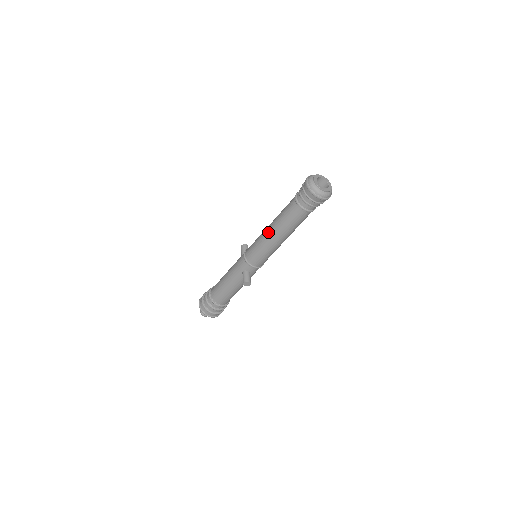
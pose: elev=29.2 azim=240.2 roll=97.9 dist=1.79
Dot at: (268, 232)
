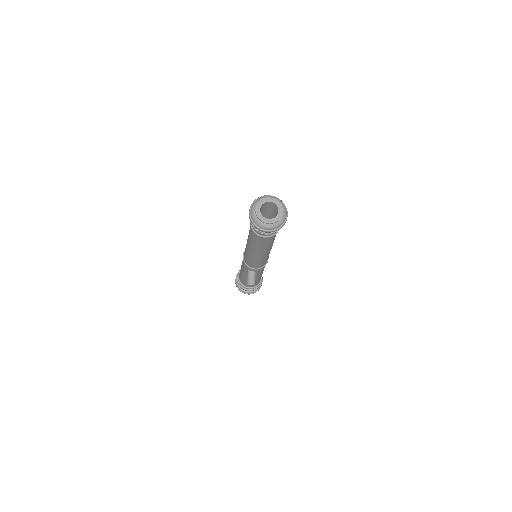
Dot at: (247, 245)
